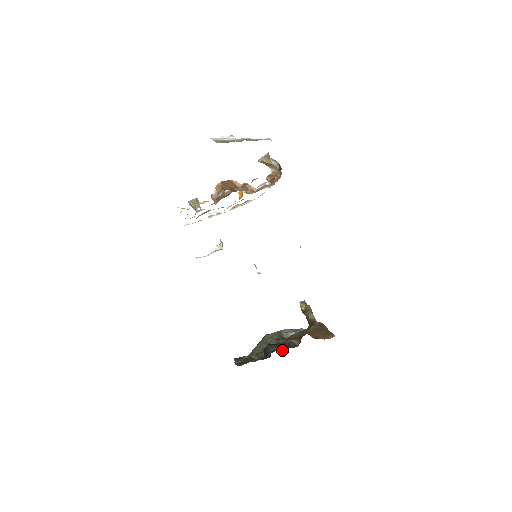
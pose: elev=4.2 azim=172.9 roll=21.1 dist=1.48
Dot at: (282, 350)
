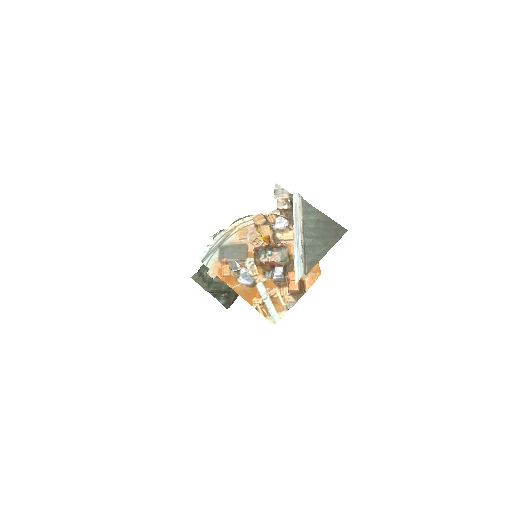
Dot at: occluded
